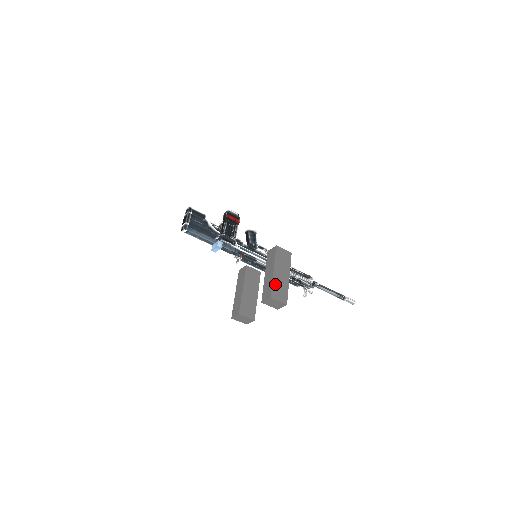
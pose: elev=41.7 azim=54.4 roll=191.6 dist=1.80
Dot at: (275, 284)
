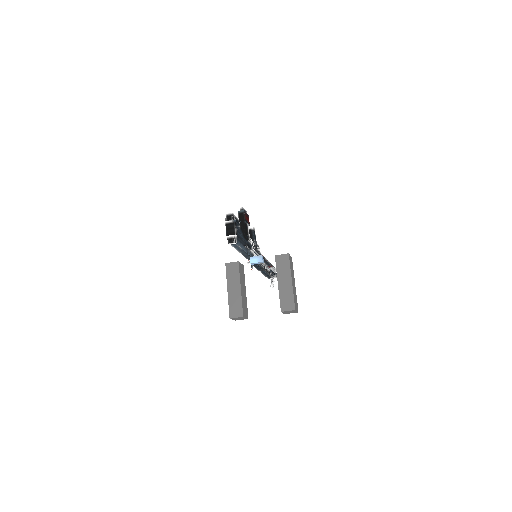
Dot at: (294, 295)
